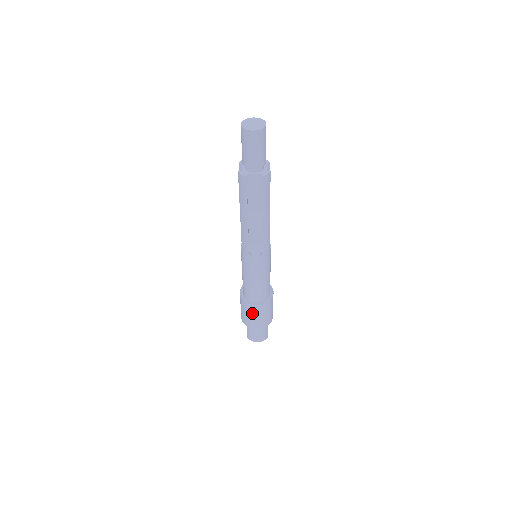
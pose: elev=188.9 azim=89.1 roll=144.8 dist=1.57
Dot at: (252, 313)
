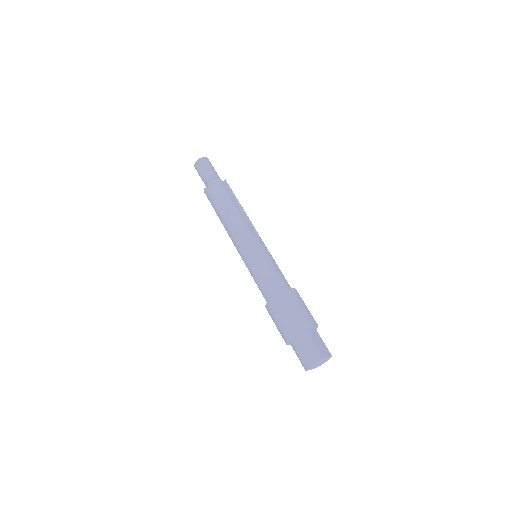
Dot at: (274, 314)
